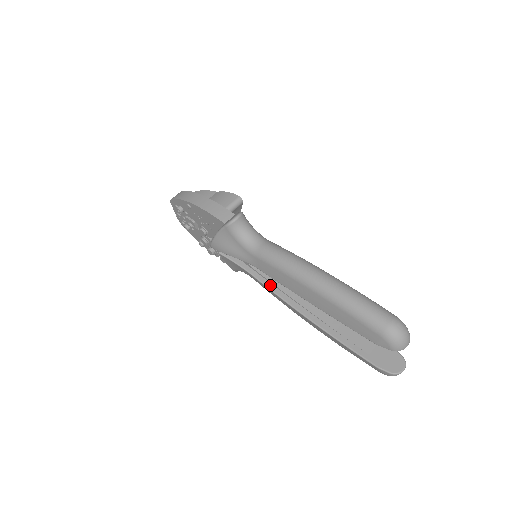
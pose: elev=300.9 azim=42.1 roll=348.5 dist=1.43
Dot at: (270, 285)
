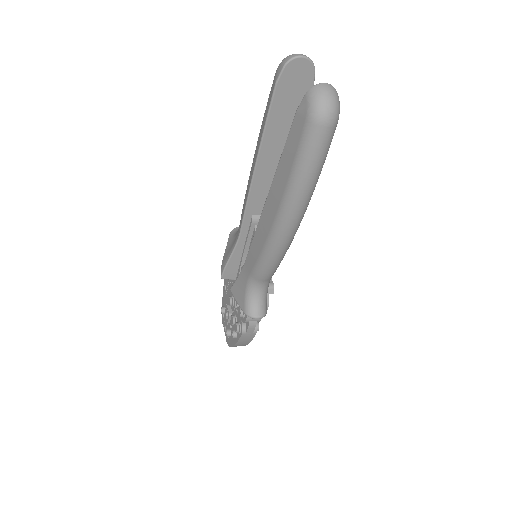
Dot at: occluded
